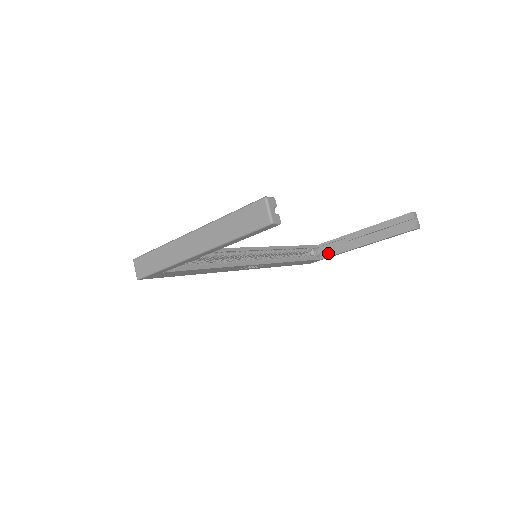
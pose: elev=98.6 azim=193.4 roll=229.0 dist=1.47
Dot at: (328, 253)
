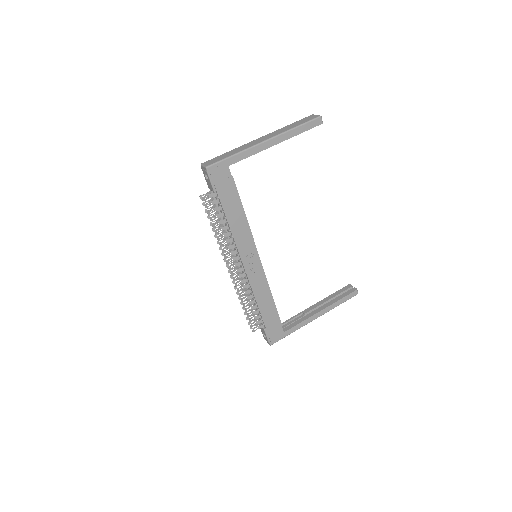
Dot at: (289, 328)
